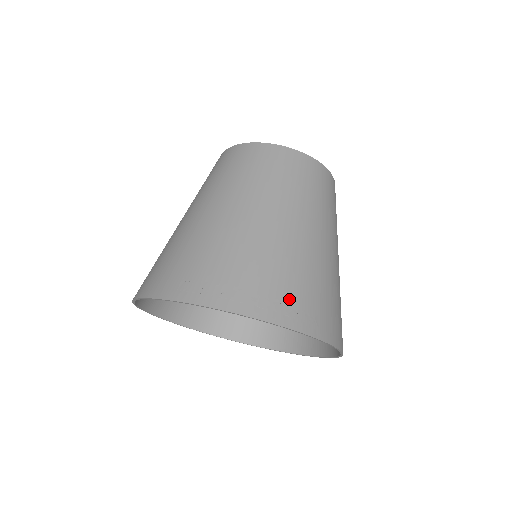
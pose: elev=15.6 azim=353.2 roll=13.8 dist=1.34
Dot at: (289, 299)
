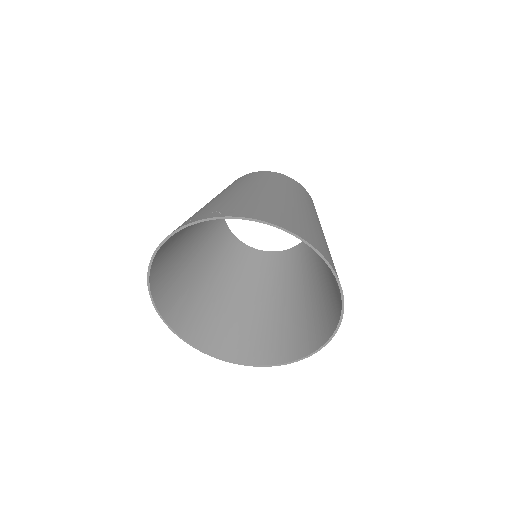
Dot at: (205, 213)
